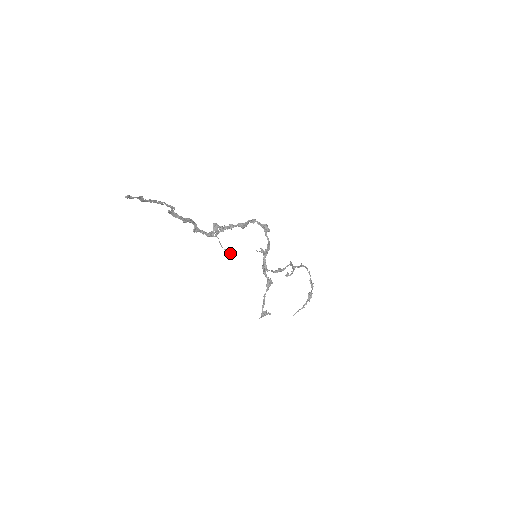
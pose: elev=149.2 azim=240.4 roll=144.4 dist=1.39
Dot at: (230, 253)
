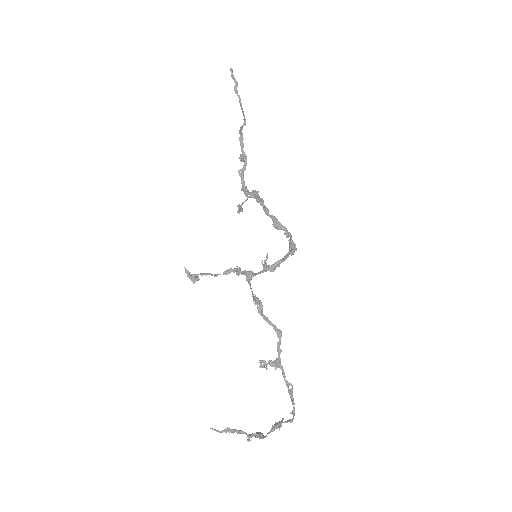
Dot at: (240, 207)
